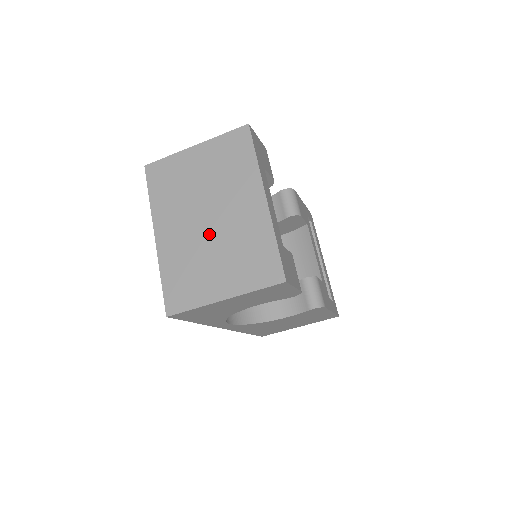
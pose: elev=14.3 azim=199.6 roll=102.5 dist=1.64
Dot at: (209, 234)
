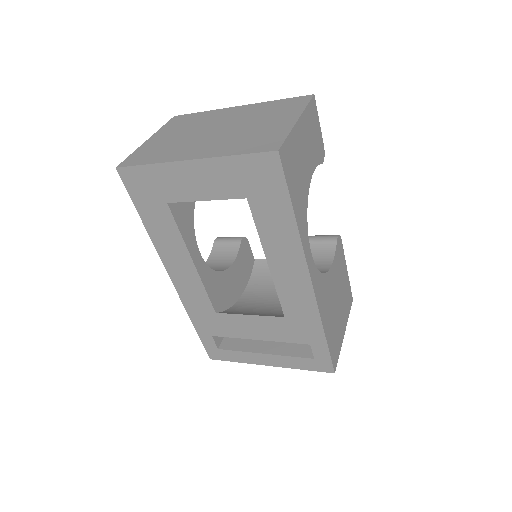
Dot at: (231, 129)
